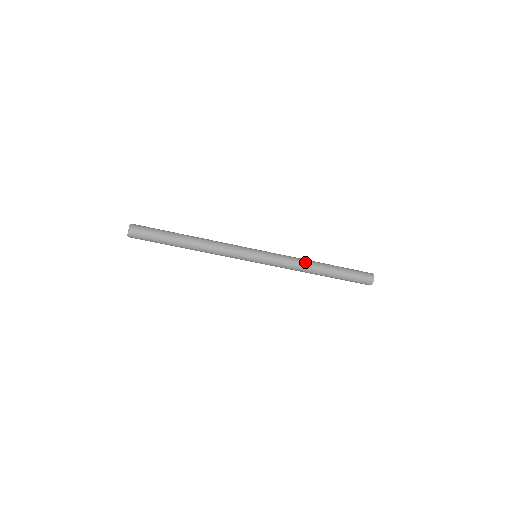
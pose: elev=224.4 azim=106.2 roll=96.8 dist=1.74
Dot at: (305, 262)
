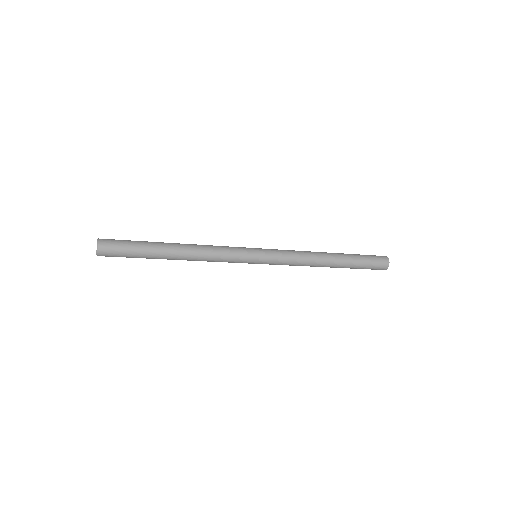
Dot at: (313, 261)
